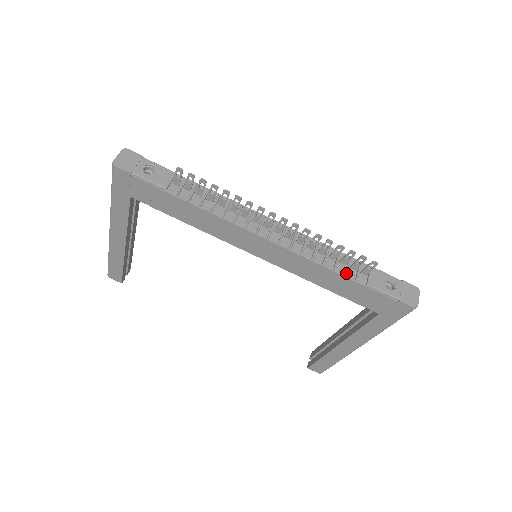
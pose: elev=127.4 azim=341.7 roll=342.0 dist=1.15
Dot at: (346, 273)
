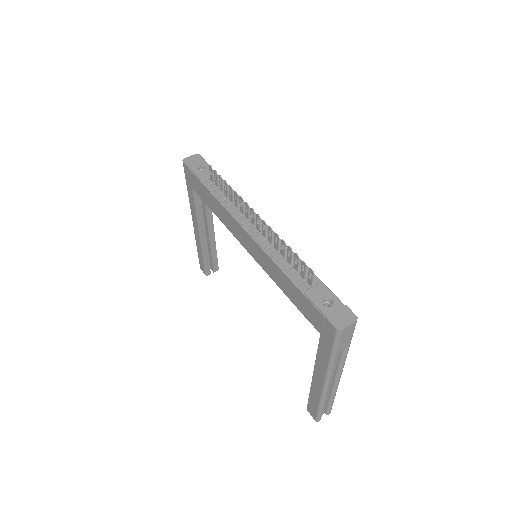
Dot at: (291, 276)
